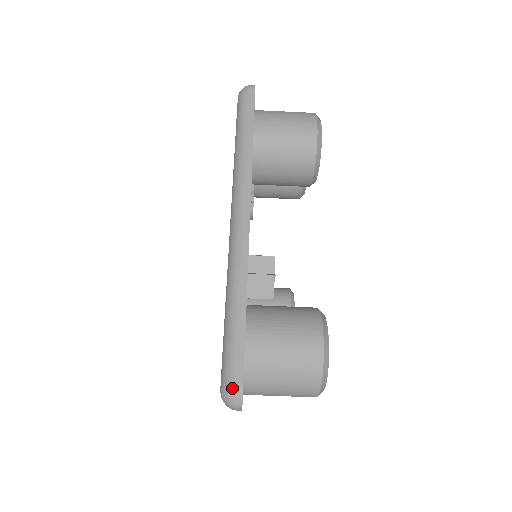
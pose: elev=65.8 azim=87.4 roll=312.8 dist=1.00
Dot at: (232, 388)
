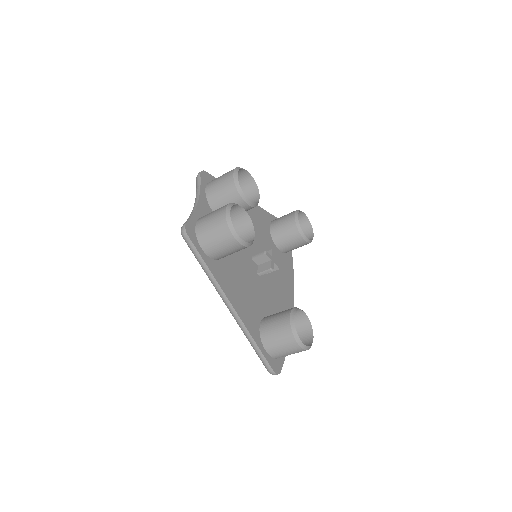
Dot at: (271, 373)
